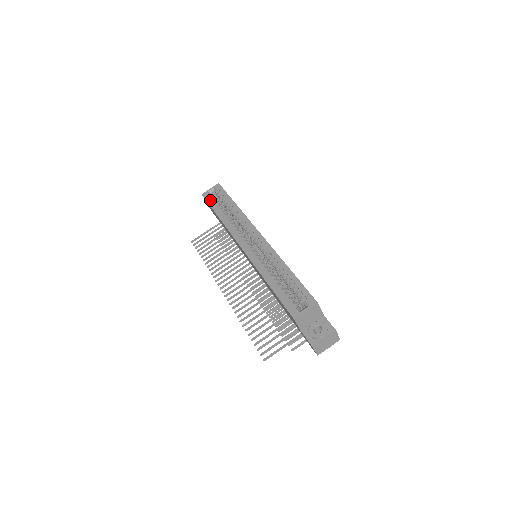
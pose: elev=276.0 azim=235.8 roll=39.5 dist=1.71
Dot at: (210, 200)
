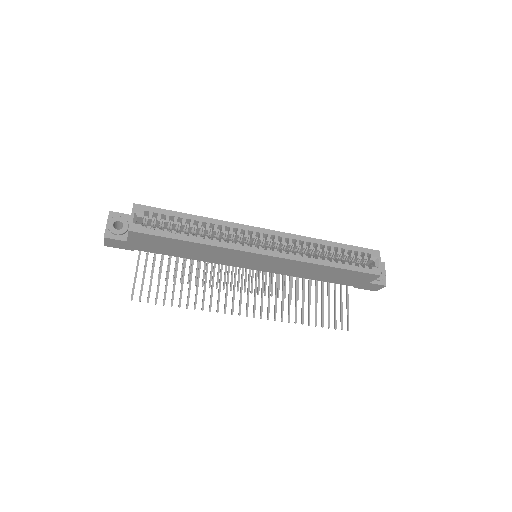
Dot at: (154, 230)
